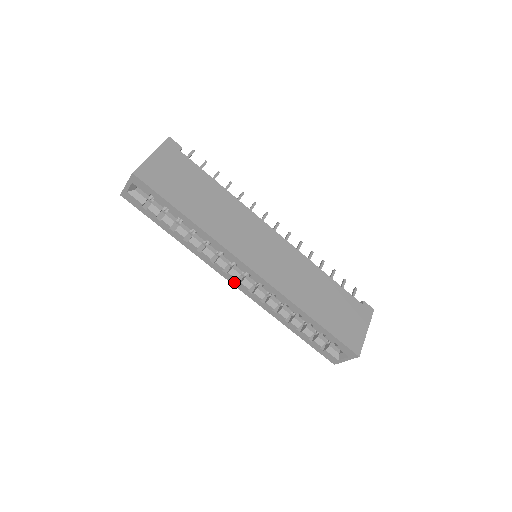
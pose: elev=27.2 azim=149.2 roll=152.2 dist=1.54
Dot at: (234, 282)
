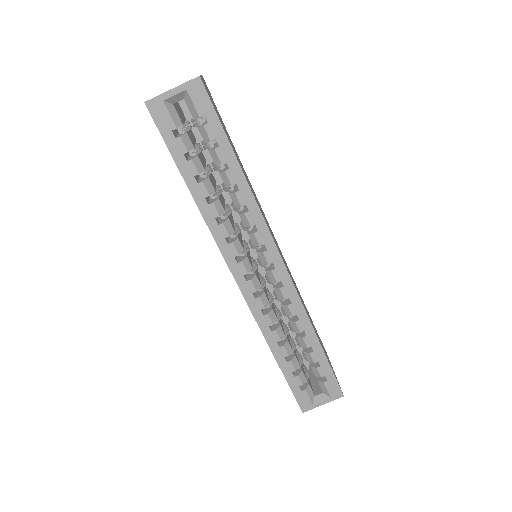
Dot at: (240, 277)
